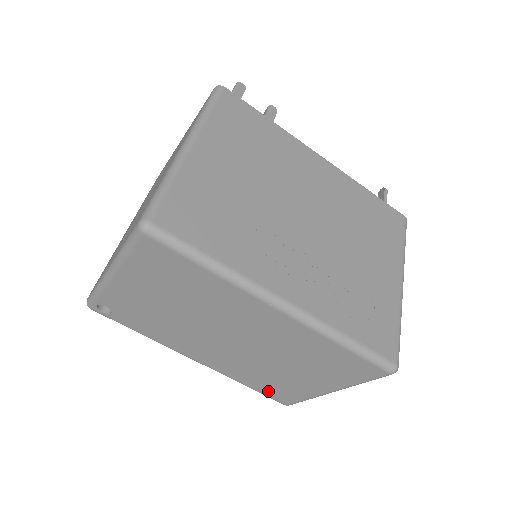
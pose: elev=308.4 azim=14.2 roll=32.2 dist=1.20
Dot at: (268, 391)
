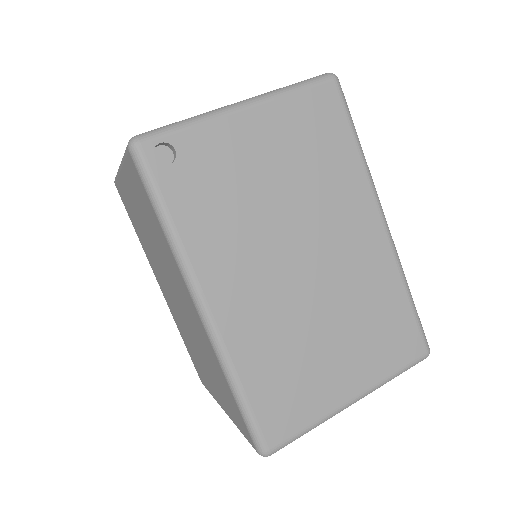
Dot at: (268, 404)
